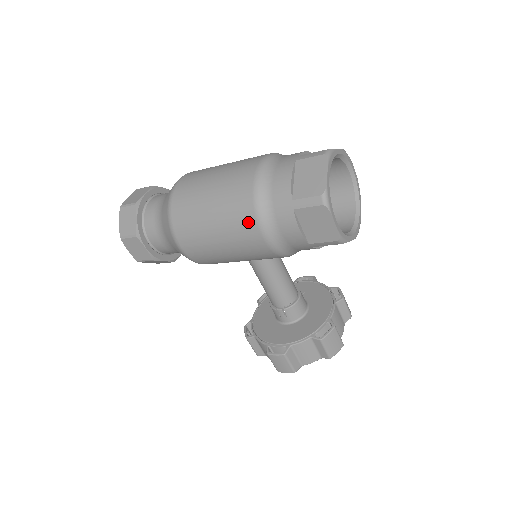
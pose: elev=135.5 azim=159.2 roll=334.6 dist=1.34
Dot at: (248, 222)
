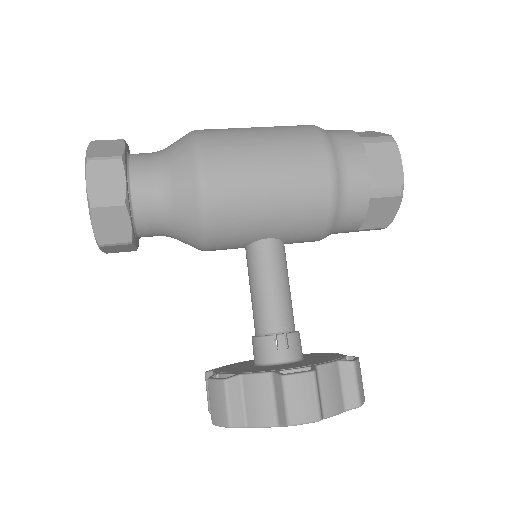
Dot at: (314, 145)
